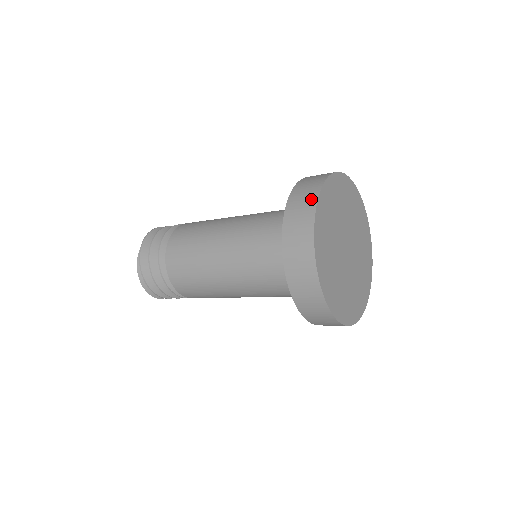
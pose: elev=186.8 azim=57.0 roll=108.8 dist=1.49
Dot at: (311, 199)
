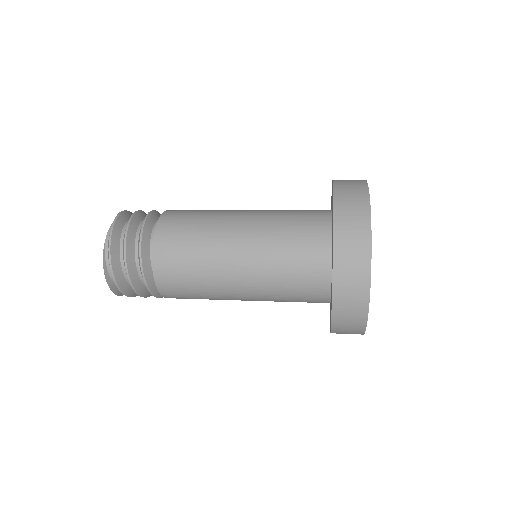
Dot at: (363, 234)
